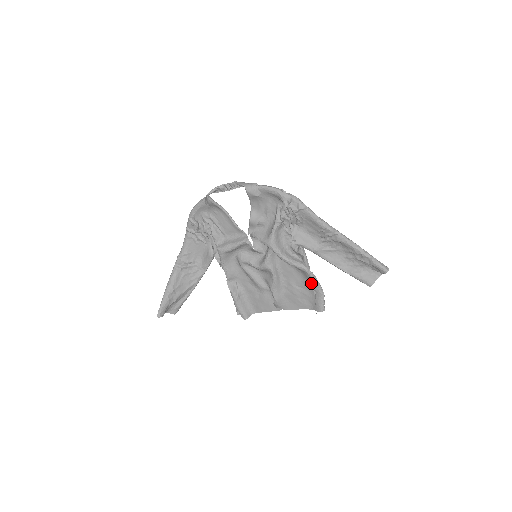
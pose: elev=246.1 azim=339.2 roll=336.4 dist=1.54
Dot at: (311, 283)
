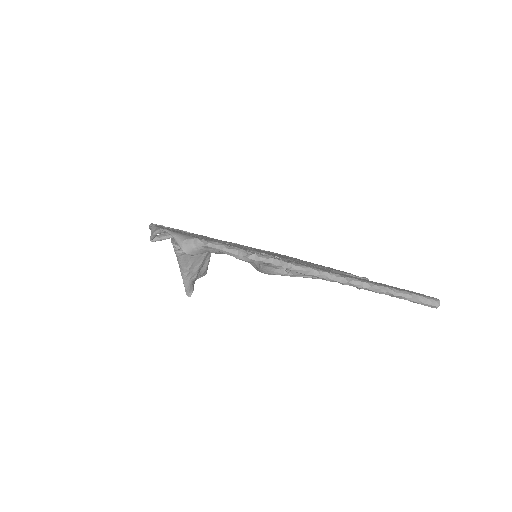
Dot at: occluded
